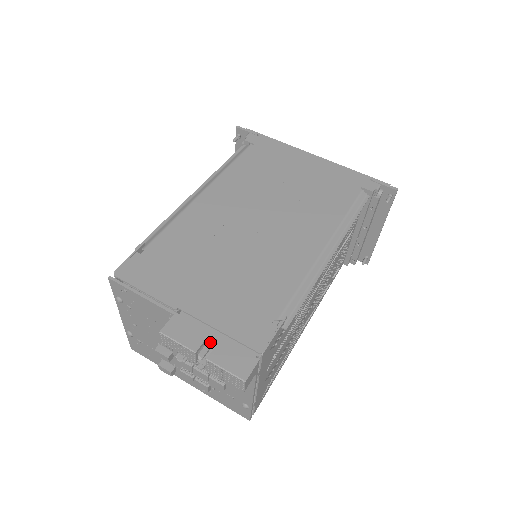
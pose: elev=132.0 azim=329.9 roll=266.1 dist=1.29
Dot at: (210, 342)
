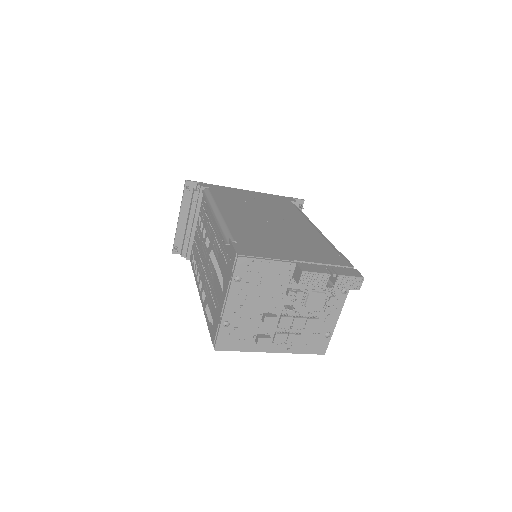
Dot at: (329, 268)
